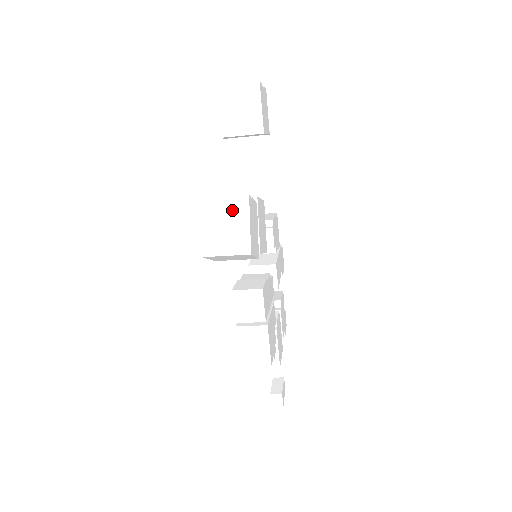
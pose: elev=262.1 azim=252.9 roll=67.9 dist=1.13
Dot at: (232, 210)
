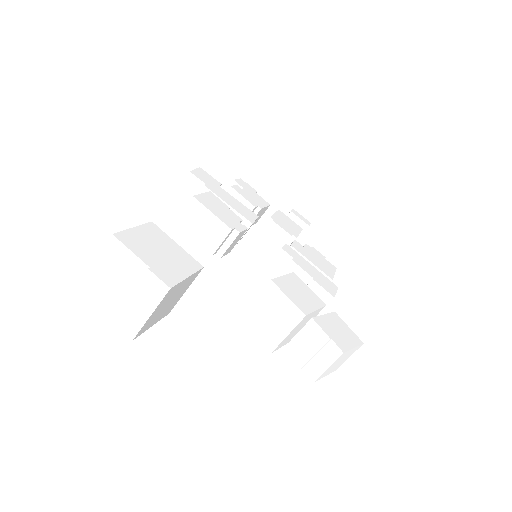
Dot at: (338, 361)
